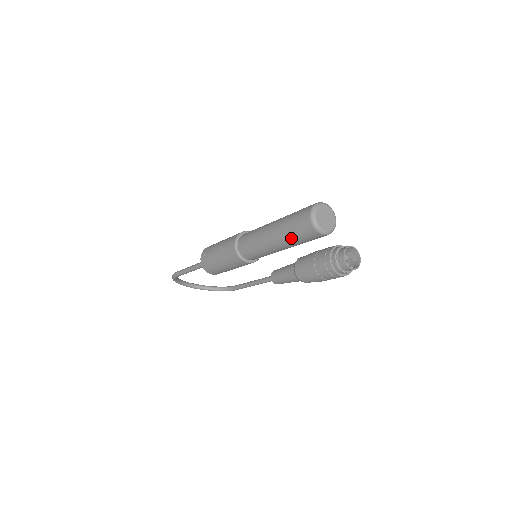
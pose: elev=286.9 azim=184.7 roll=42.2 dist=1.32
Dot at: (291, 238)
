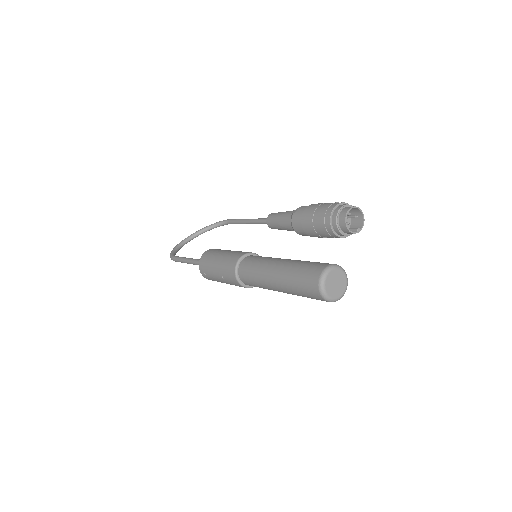
Dot at: occluded
